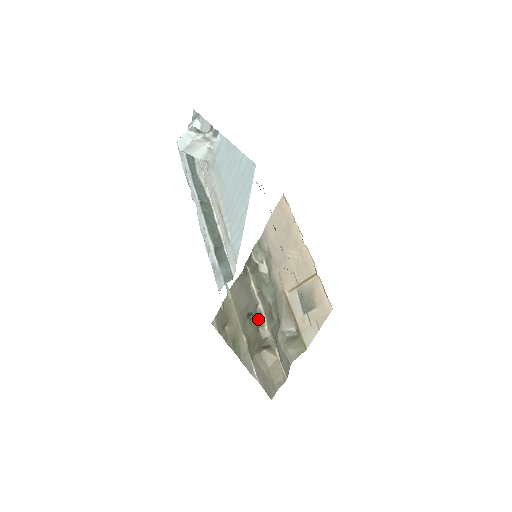
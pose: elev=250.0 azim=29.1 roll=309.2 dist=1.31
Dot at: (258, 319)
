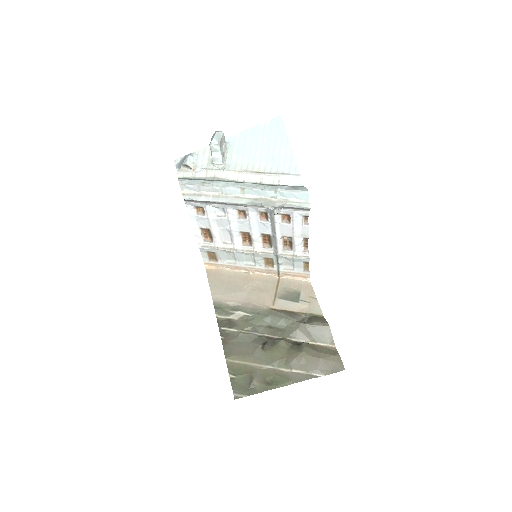
Dot at: (273, 340)
